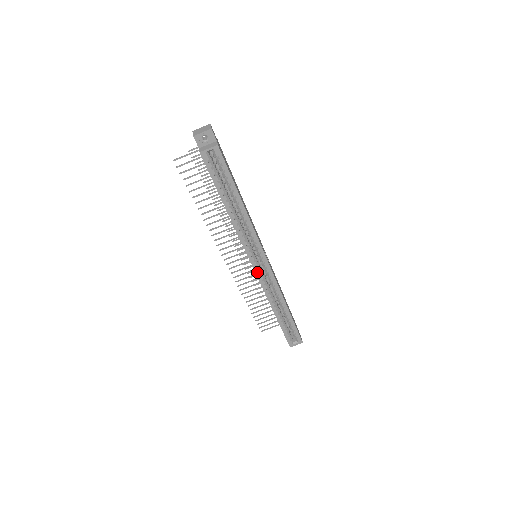
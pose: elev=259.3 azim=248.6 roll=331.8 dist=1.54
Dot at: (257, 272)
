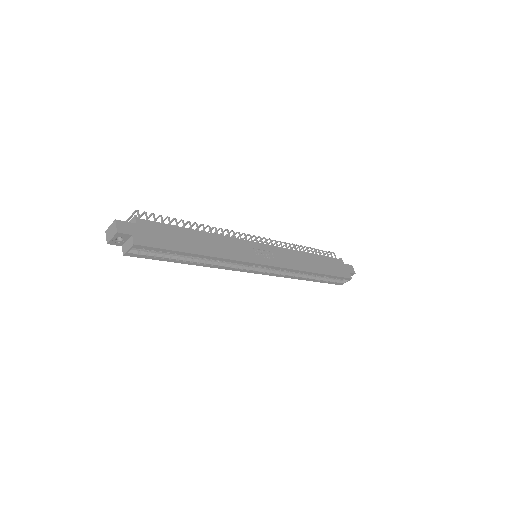
Dot at: (263, 273)
